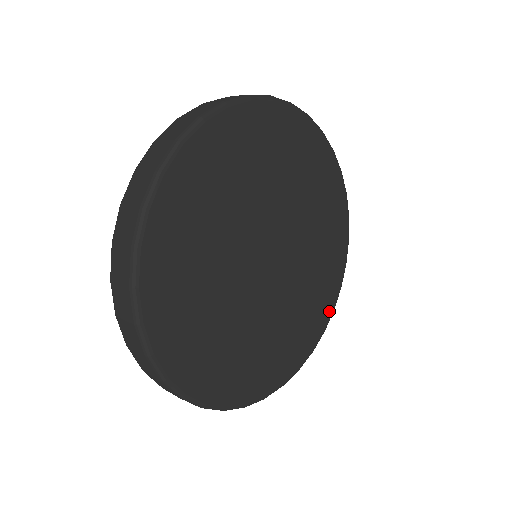
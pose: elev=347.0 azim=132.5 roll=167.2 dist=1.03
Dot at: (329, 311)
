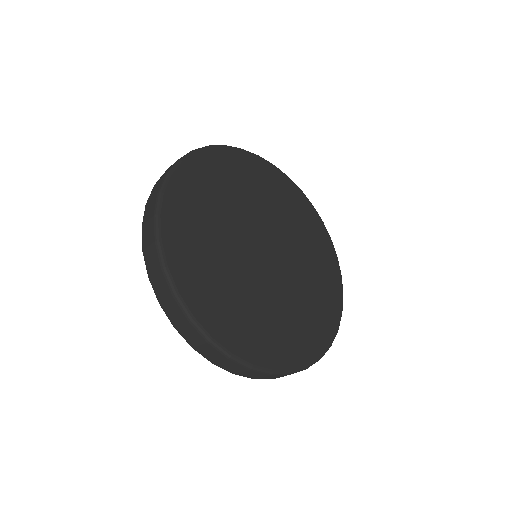
Dot at: (334, 261)
